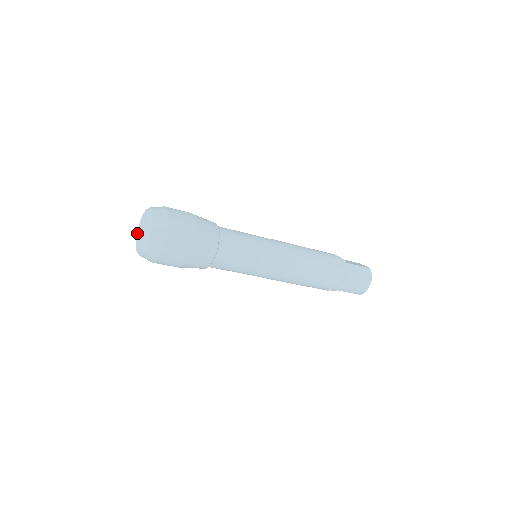
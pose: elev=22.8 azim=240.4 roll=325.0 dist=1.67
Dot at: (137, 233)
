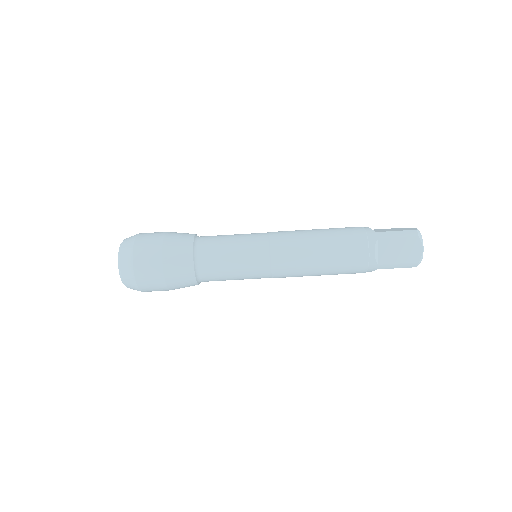
Dot at: occluded
